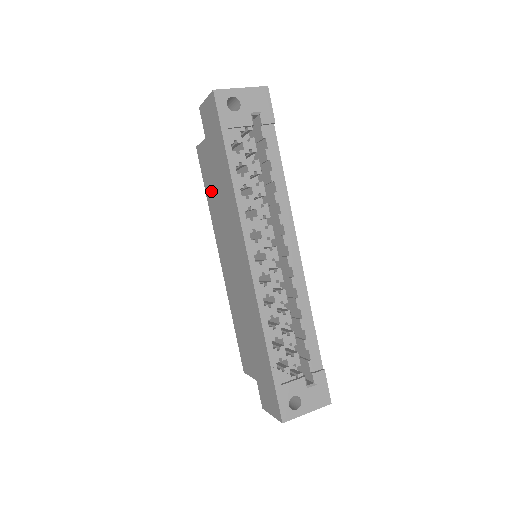
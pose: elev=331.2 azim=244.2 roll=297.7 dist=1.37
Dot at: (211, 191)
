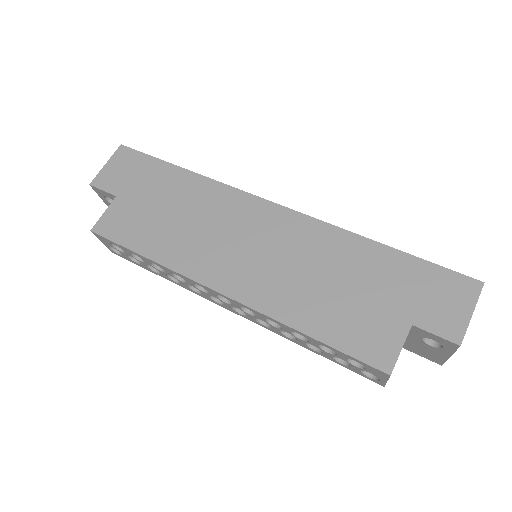
Dot at: (153, 233)
